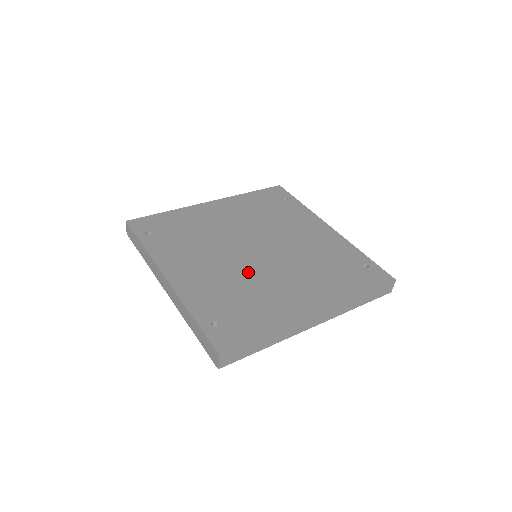
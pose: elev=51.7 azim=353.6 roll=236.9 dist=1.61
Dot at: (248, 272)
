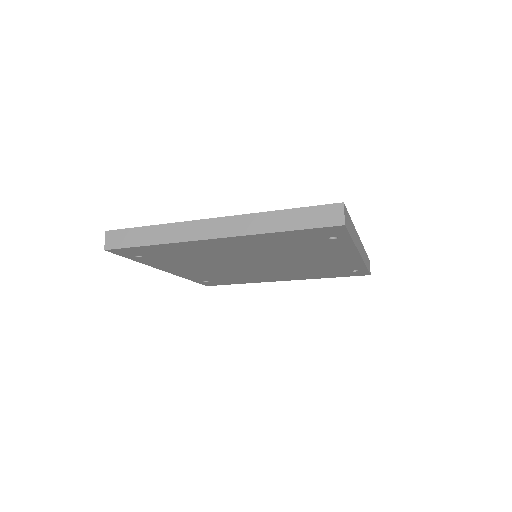
Dot at: occluded
